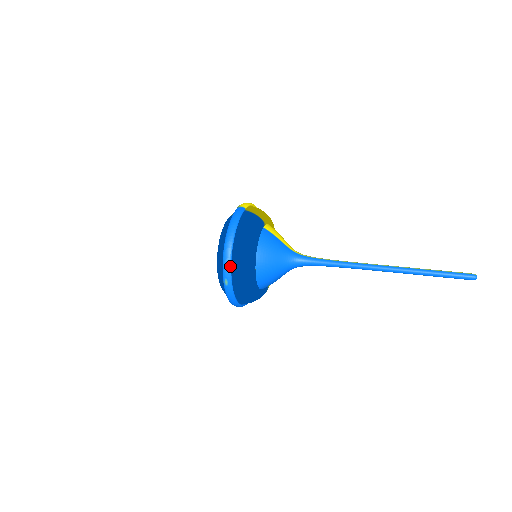
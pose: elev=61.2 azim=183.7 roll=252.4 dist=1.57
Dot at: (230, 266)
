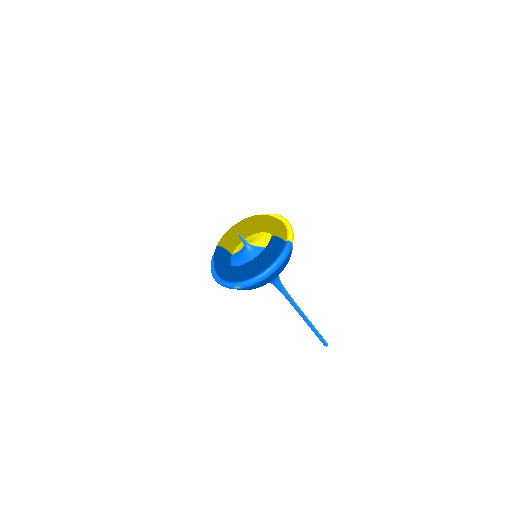
Dot at: (252, 285)
